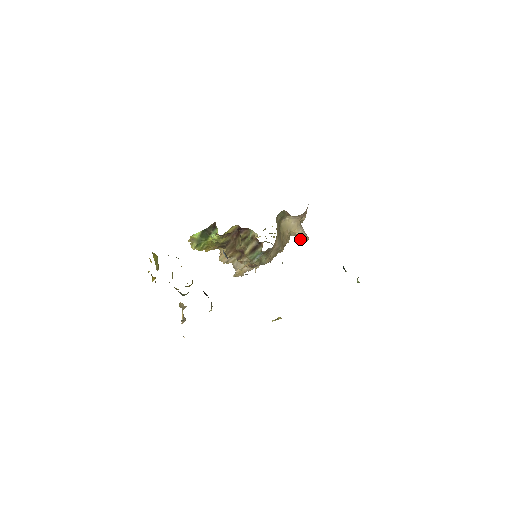
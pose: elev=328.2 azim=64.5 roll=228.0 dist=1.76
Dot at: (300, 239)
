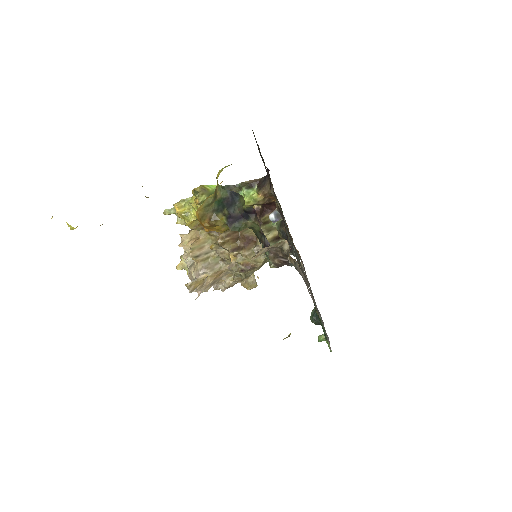
Dot at: (253, 280)
